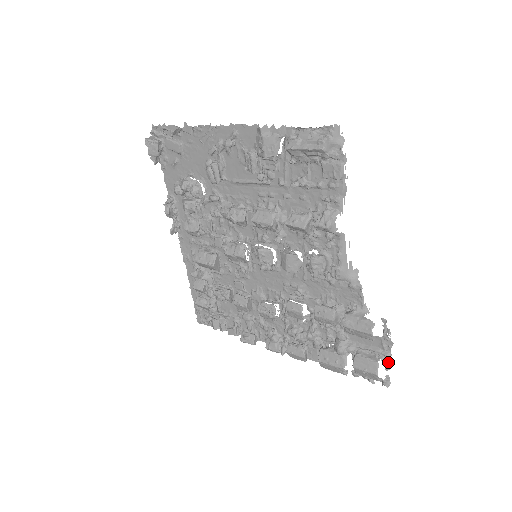
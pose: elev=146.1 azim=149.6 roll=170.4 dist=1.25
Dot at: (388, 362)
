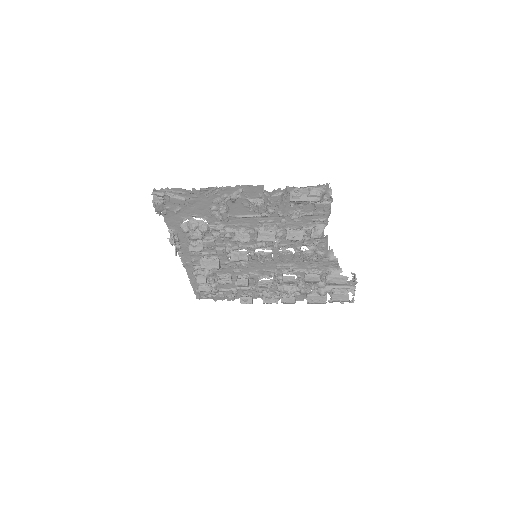
Dot at: (354, 292)
